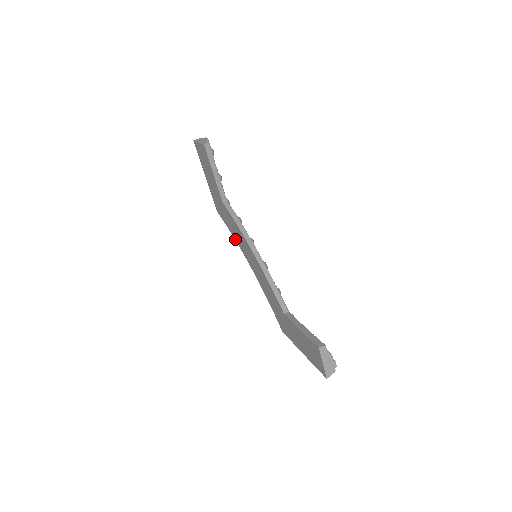
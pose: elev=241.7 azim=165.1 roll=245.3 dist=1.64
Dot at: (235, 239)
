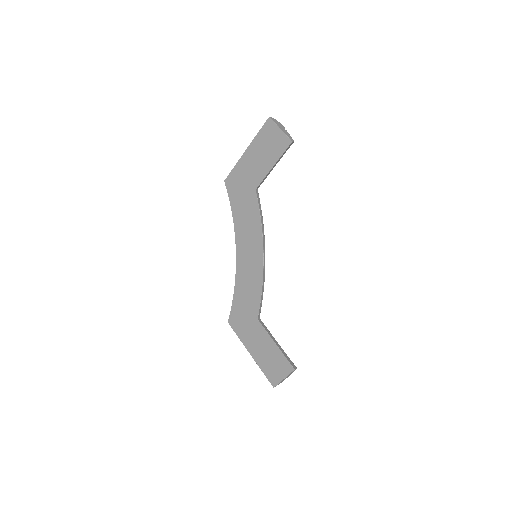
Dot at: (235, 223)
